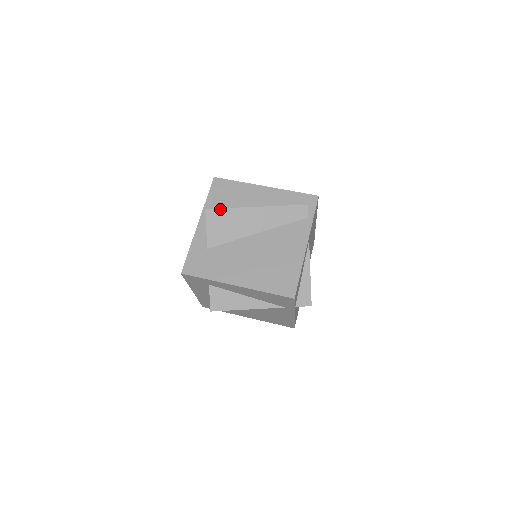
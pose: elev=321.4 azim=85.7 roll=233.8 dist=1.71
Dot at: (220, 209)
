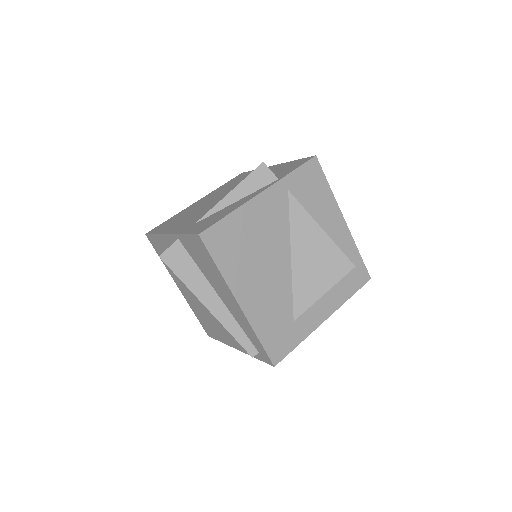
Dot at: occluded
